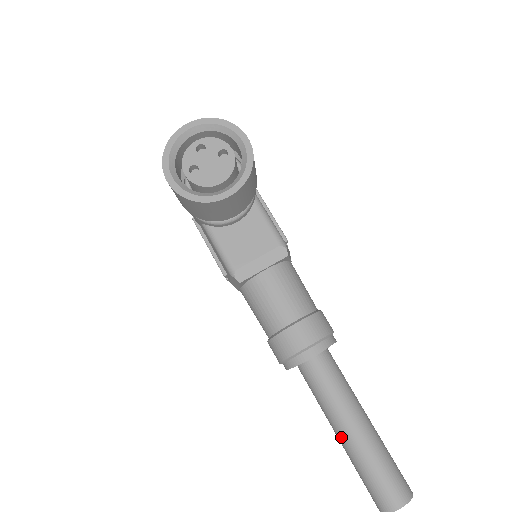
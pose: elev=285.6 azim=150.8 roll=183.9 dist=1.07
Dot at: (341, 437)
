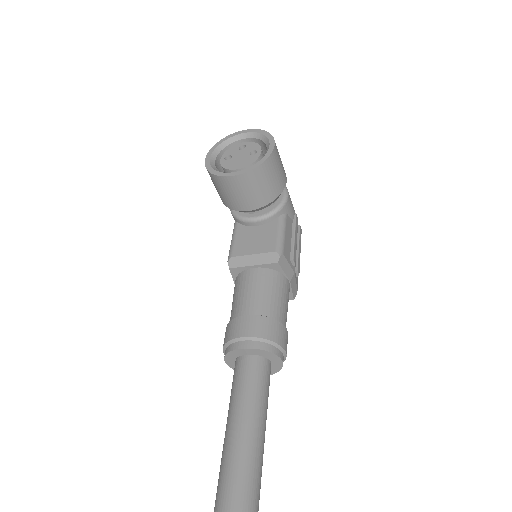
Dot at: (224, 439)
